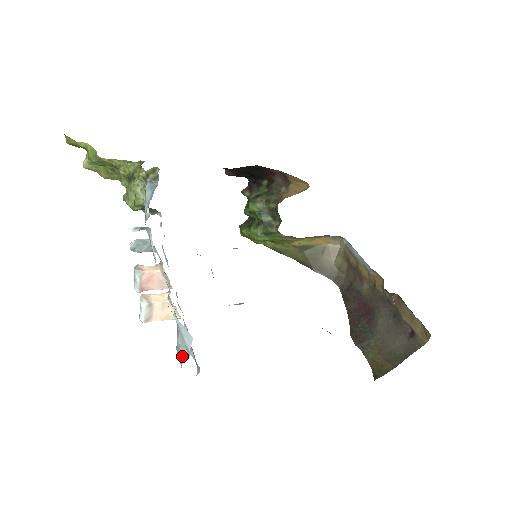
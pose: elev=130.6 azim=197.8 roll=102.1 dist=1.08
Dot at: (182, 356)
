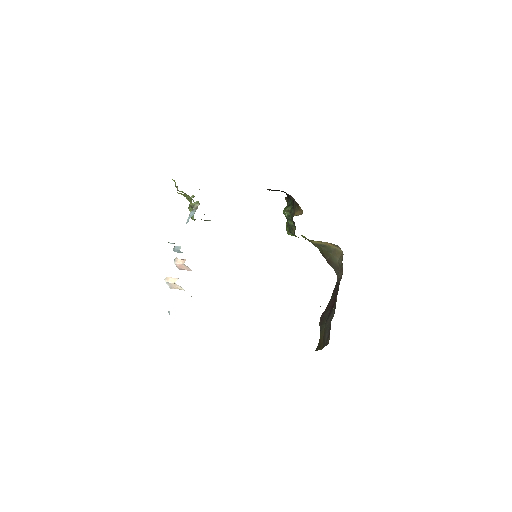
Dot at: (168, 312)
